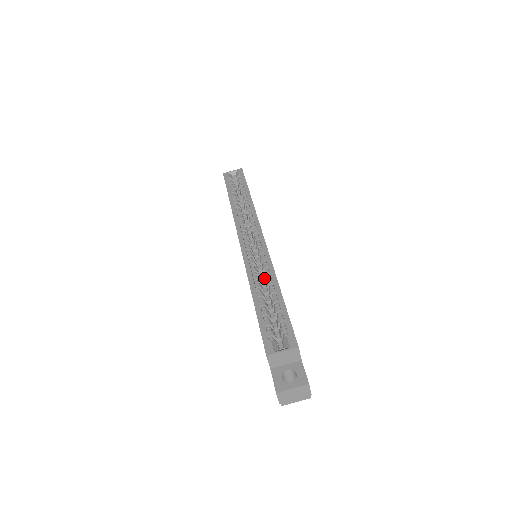
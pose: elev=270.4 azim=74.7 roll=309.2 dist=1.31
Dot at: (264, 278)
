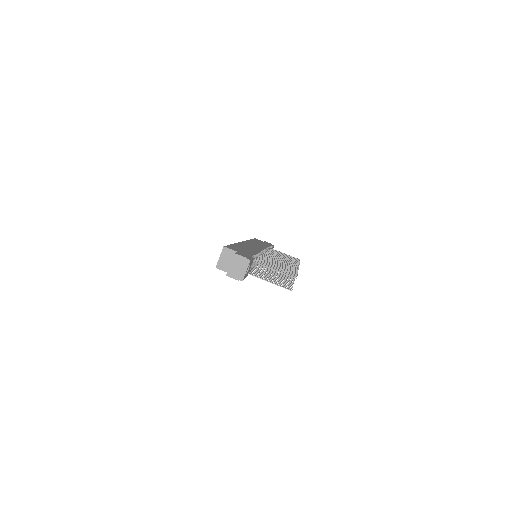
Dot at: occluded
